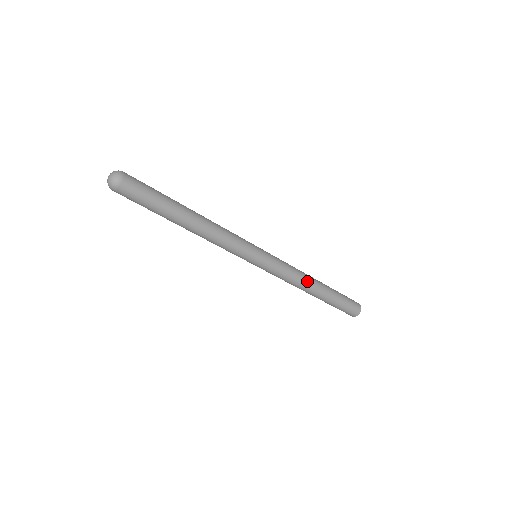
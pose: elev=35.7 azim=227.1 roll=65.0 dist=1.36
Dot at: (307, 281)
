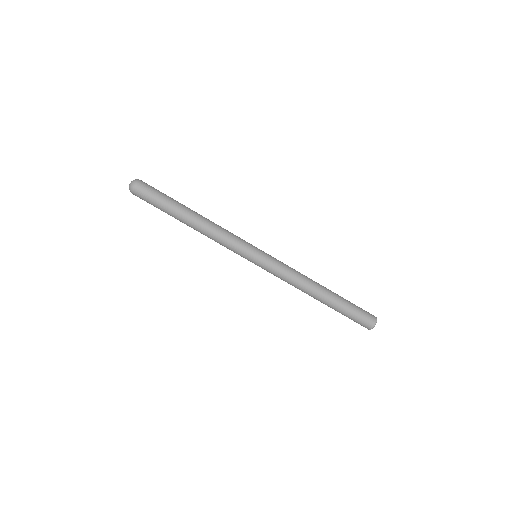
Dot at: (309, 279)
